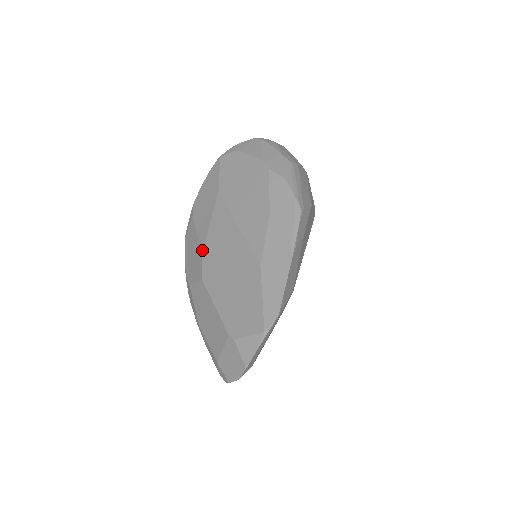
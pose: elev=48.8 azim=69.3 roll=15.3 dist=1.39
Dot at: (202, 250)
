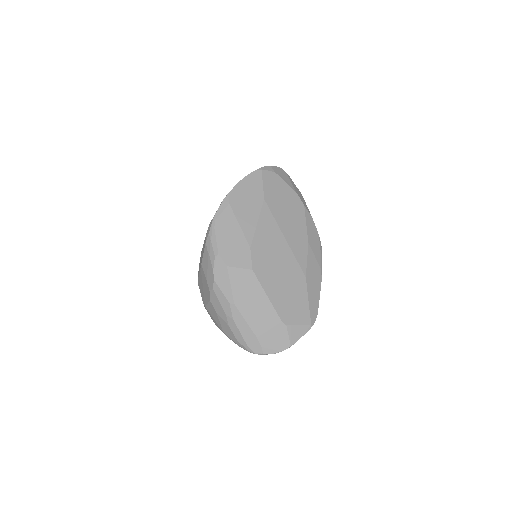
Dot at: (250, 243)
